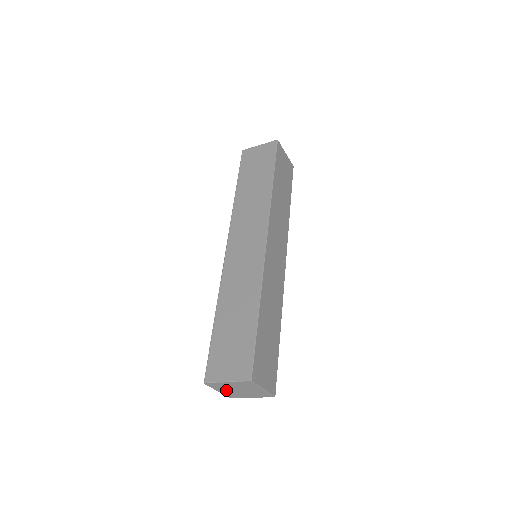
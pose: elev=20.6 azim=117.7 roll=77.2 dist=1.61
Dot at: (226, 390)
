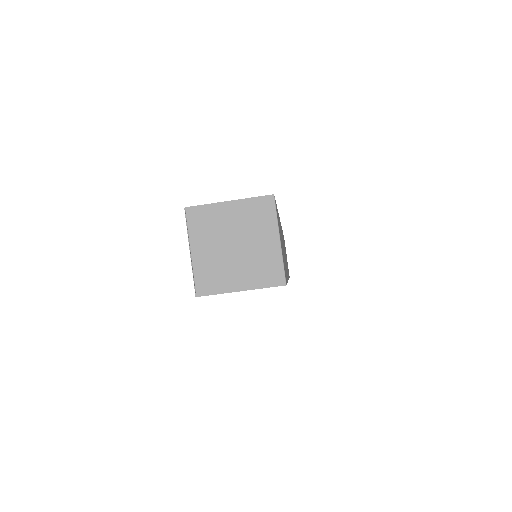
Dot at: (208, 246)
